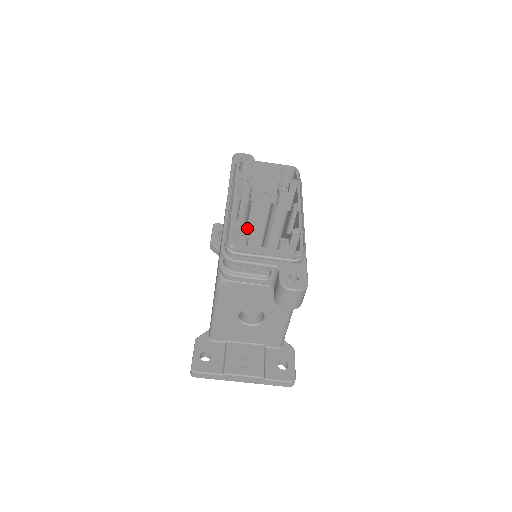
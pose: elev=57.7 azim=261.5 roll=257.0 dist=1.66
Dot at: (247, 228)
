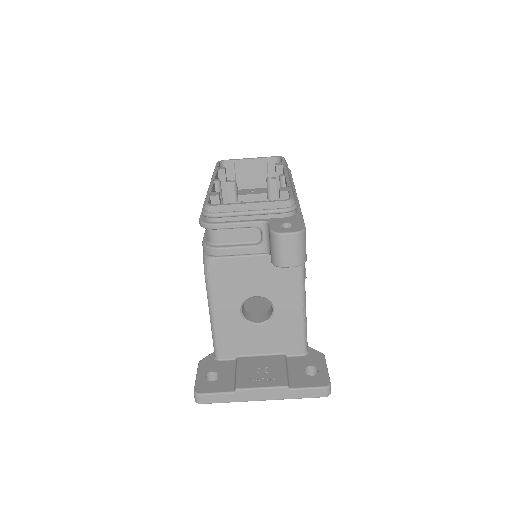
Dot at: occluded
